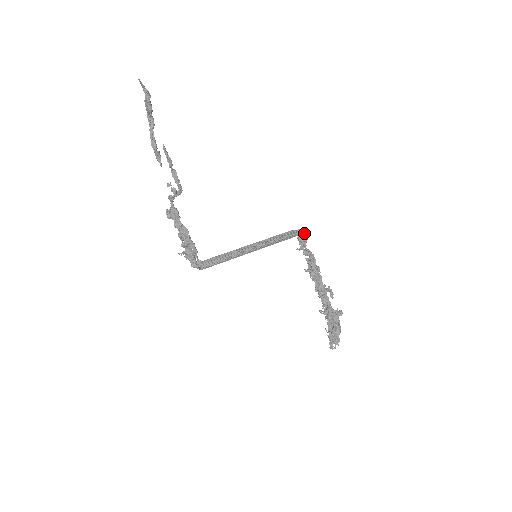
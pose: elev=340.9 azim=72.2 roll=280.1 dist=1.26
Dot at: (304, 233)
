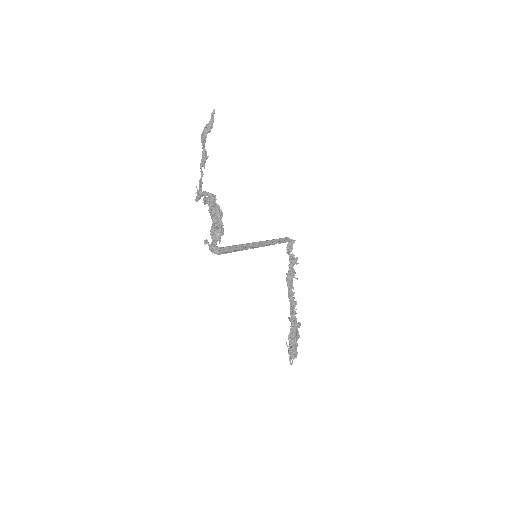
Dot at: (294, 240)
